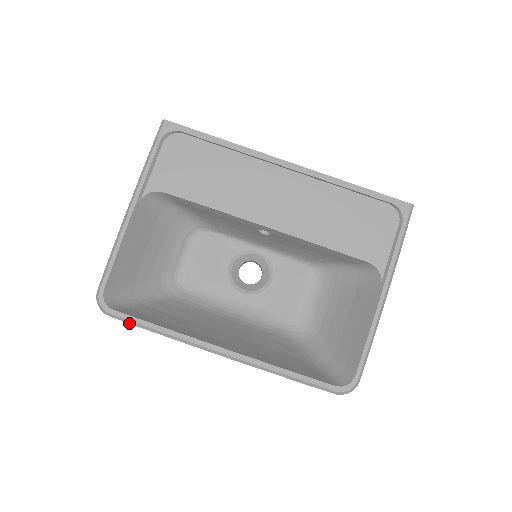
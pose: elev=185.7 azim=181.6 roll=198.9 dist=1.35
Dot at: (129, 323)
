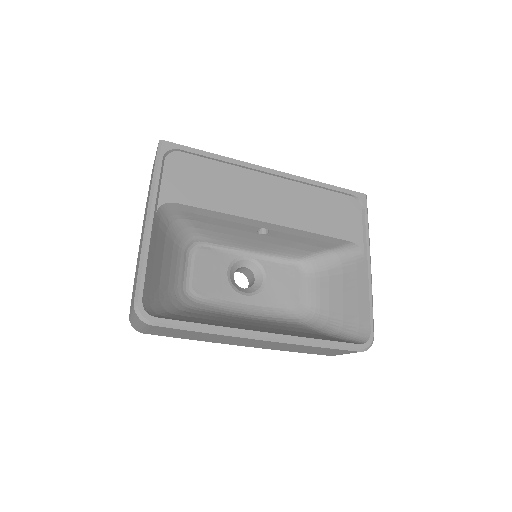
Dot at: (174, 328)
